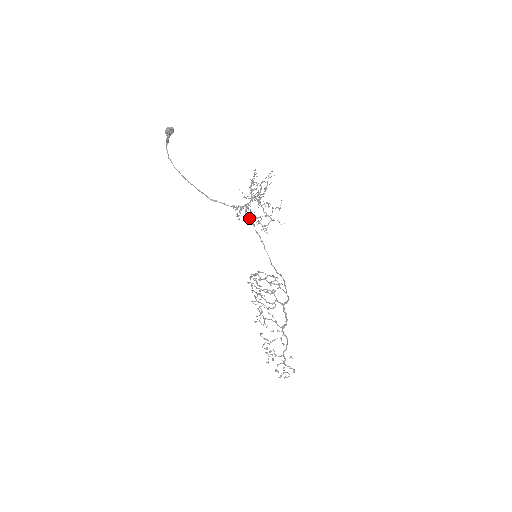
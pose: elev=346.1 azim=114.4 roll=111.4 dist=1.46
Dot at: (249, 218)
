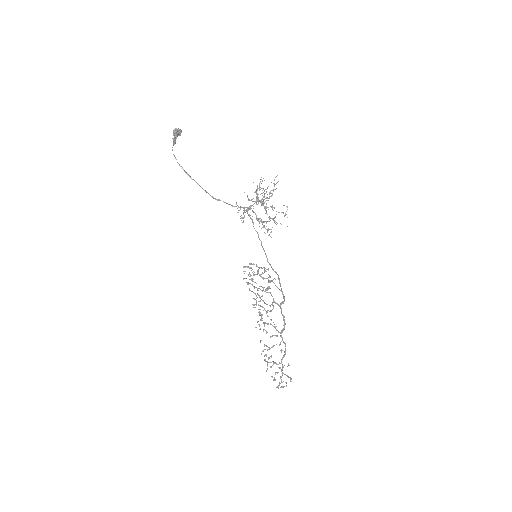
Dot at: (250, 217)
